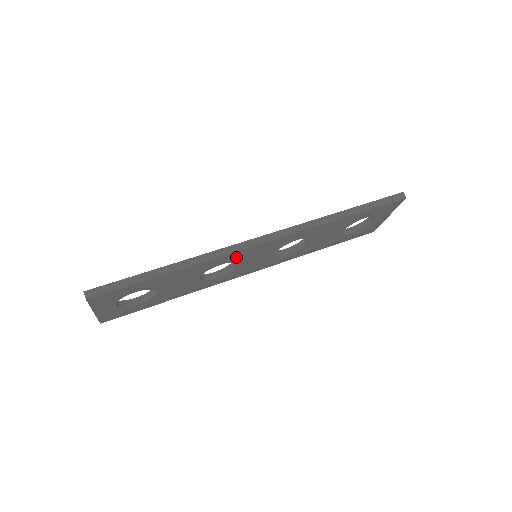
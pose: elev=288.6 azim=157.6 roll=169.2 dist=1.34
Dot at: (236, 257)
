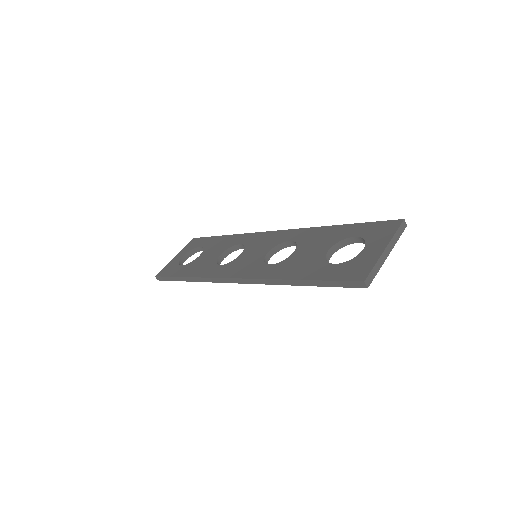
Dot at: occluded
